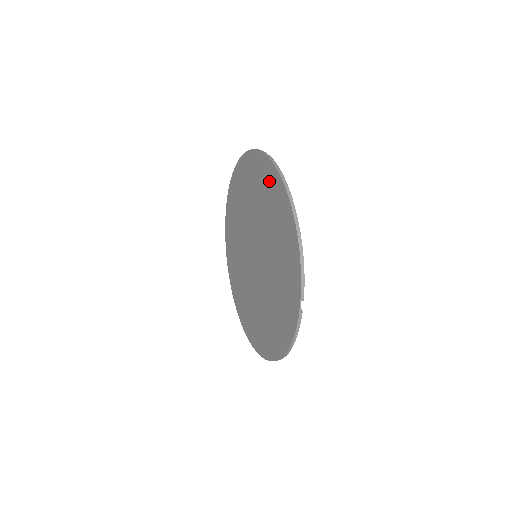
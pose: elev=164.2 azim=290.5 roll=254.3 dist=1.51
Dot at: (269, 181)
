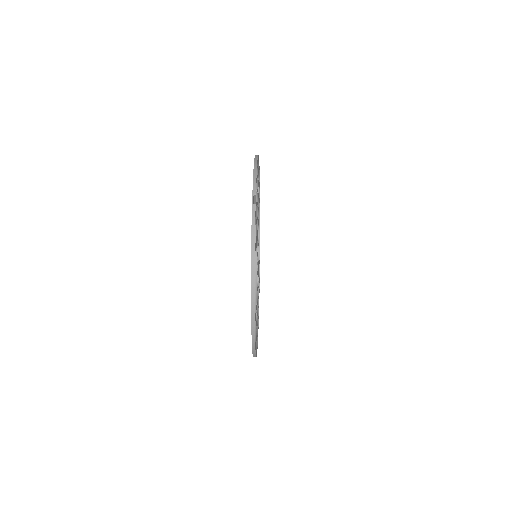
Dot at: occluded
